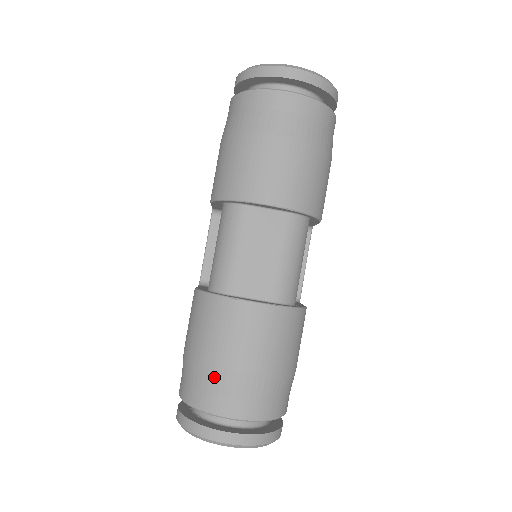
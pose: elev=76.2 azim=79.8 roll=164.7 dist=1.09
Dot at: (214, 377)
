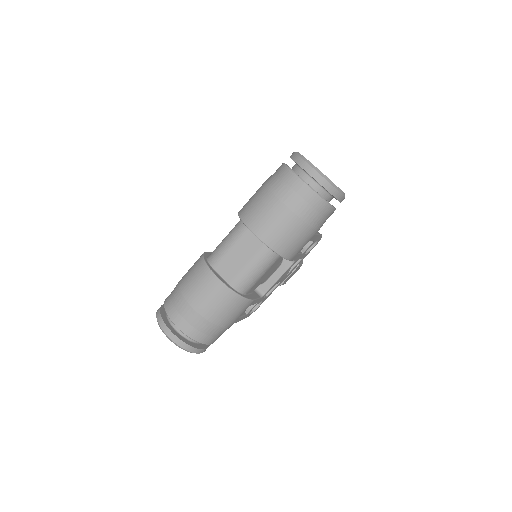
Dot at: (180, 300)
